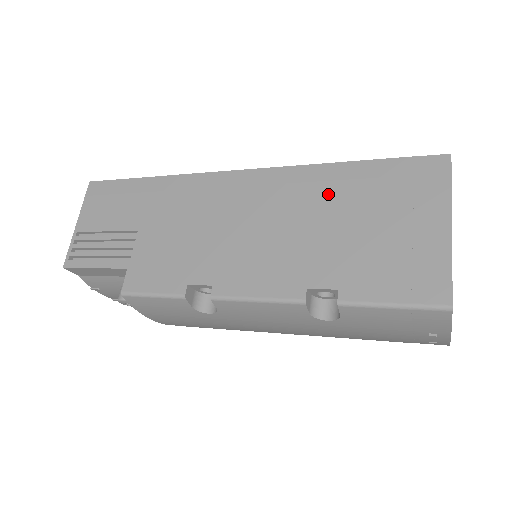
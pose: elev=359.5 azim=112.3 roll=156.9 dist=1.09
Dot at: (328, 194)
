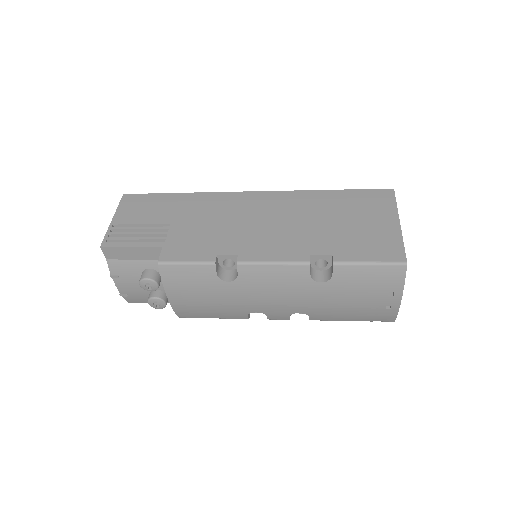
Dot at: (319, 206)
